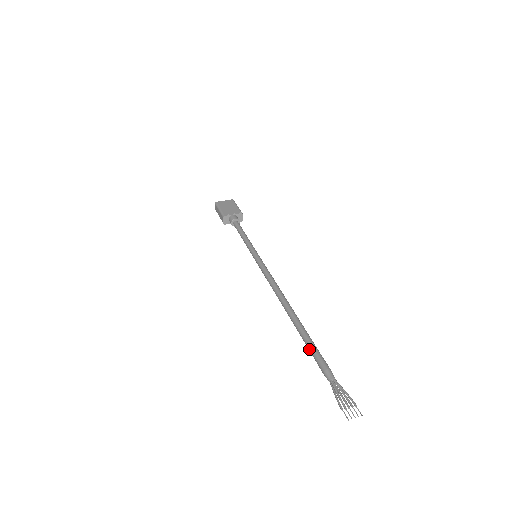
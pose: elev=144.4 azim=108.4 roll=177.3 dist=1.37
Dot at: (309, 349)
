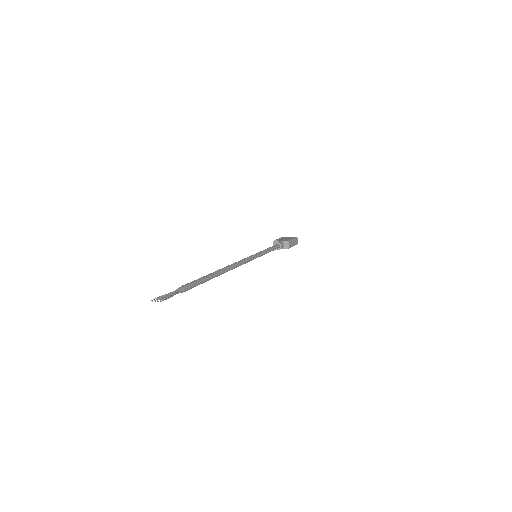
Dot at: occluded
